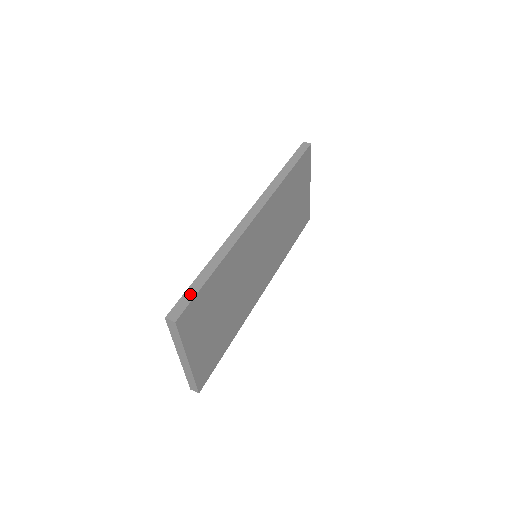
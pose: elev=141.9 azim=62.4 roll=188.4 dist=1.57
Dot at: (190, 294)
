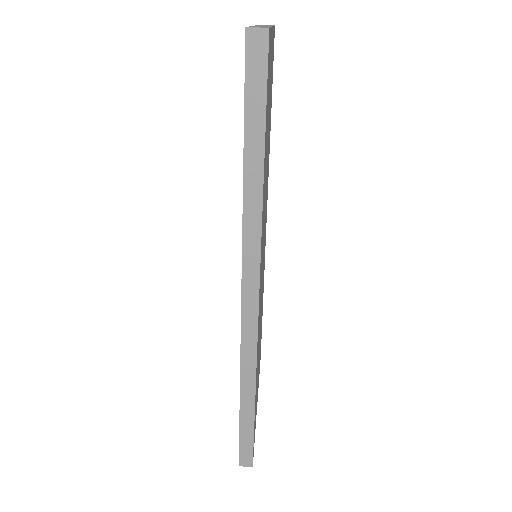
Dot at: (247, 439)
